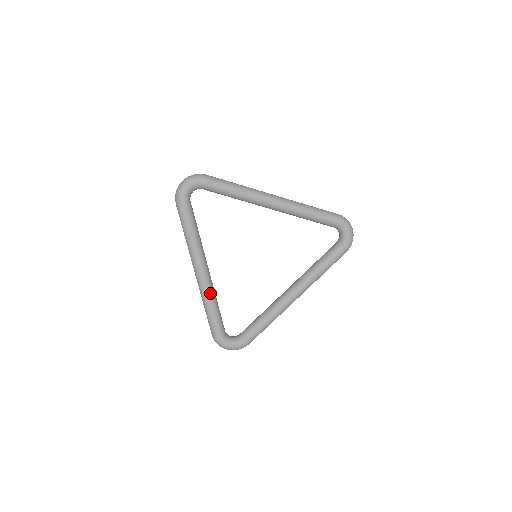
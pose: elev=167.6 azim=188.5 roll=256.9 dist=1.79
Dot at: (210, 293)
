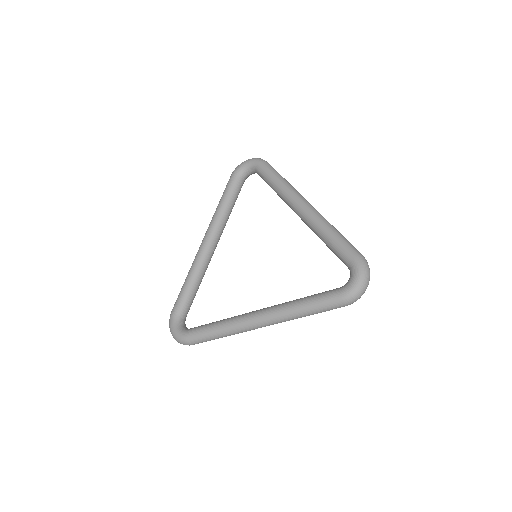
Dot at: (197, 265)
